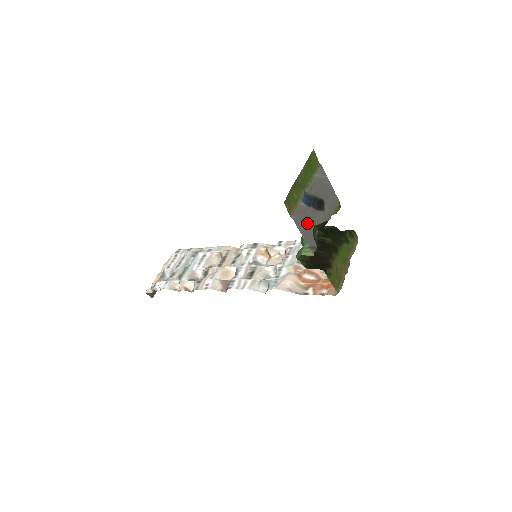
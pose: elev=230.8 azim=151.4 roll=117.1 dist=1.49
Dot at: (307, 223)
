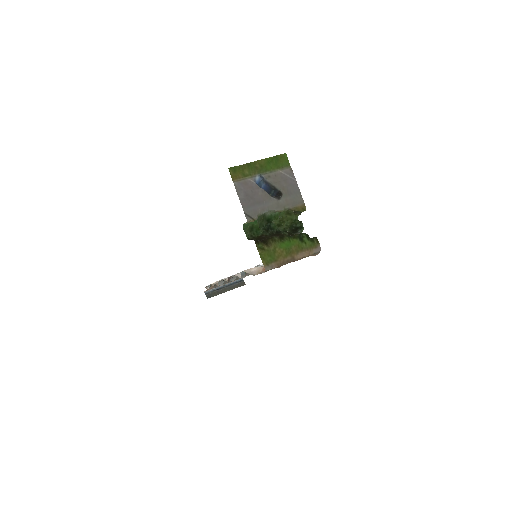
Dot at: (251, 196)
